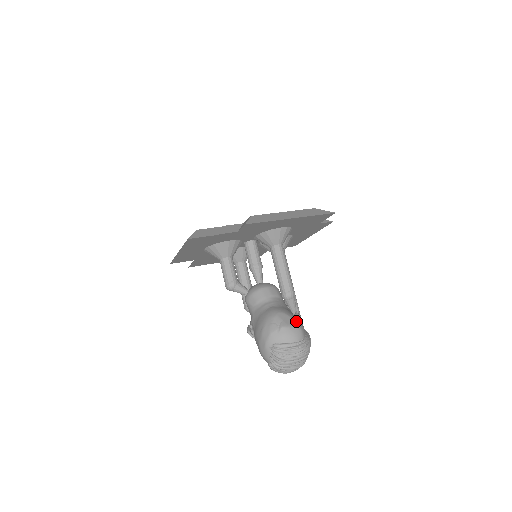
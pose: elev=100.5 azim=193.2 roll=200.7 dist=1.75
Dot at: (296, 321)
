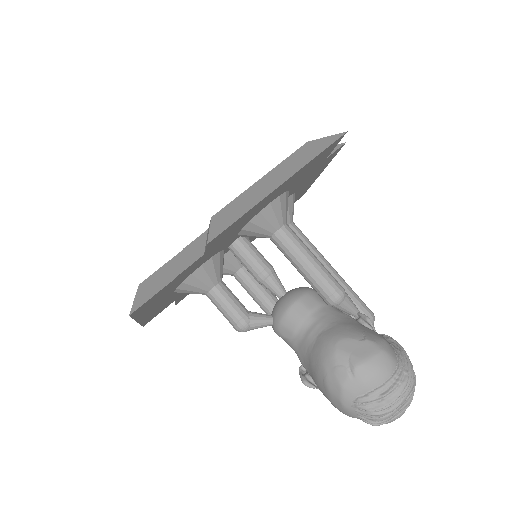
Dot at: (371, 342)
